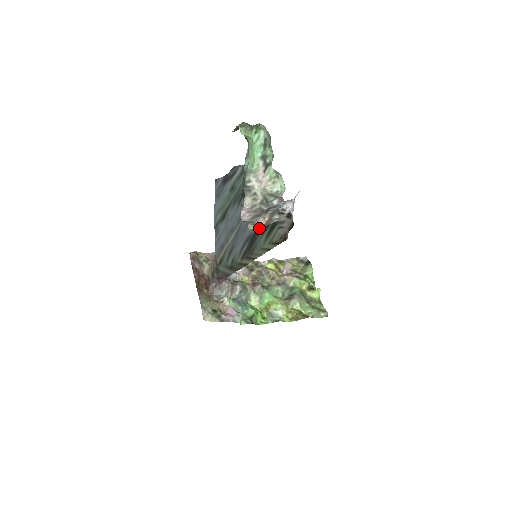
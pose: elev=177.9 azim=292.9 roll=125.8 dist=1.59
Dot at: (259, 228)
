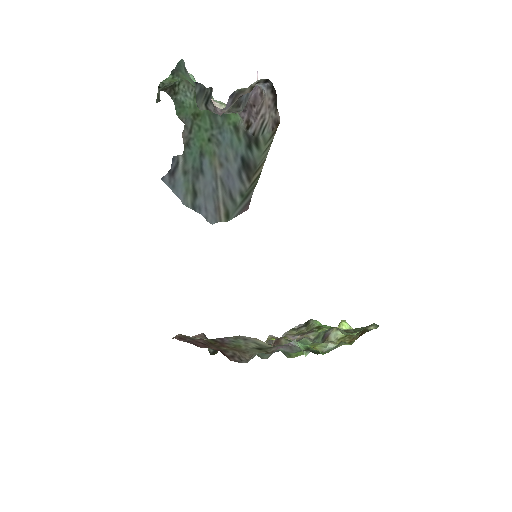
Dot at: (243, 157)
